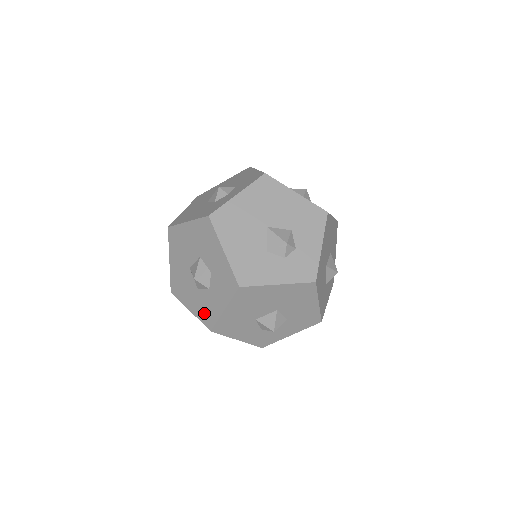
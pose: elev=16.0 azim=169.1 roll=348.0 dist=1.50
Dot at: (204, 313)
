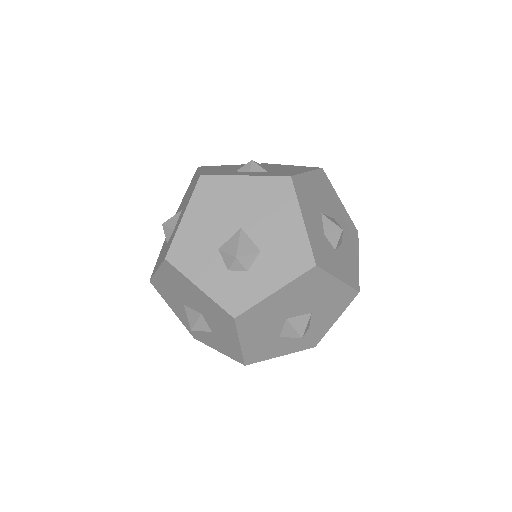
Dot at: (157, 262)
